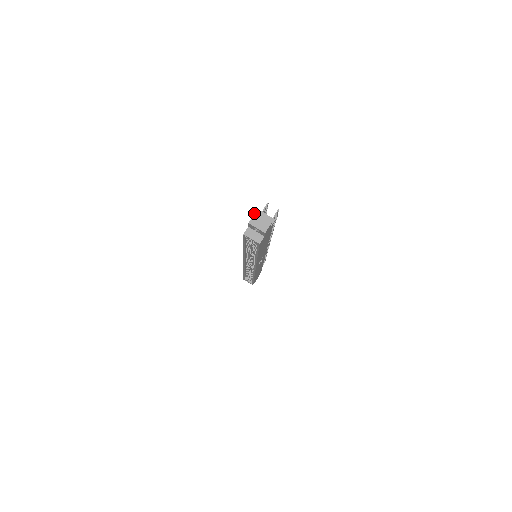
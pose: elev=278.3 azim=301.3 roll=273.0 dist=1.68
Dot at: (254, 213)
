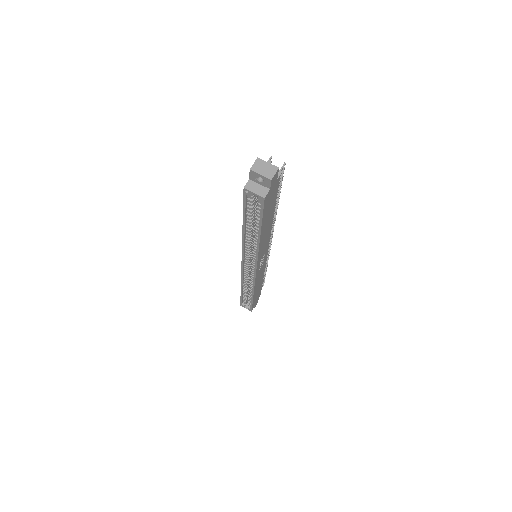
Dot at: occluded
